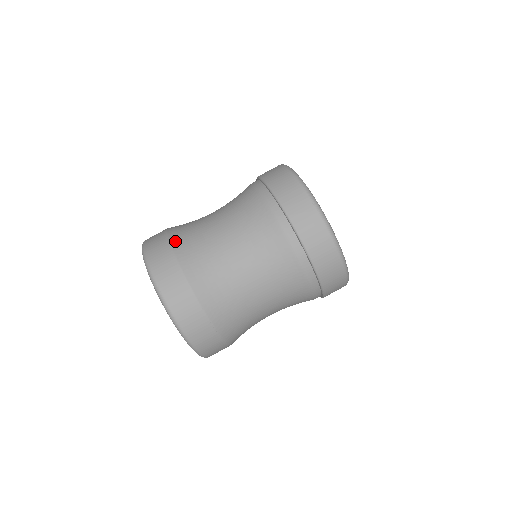
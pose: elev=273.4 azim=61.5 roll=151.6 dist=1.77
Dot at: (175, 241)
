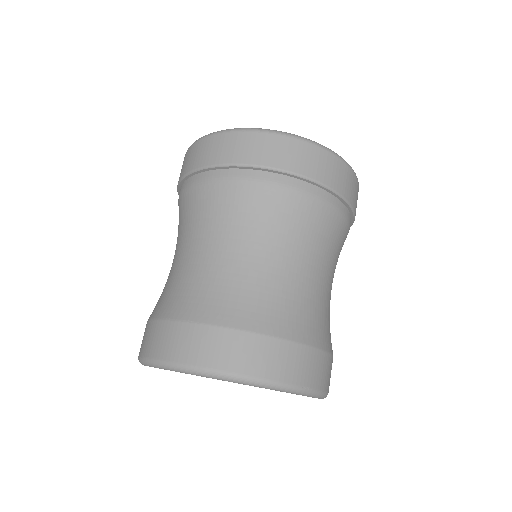
Dot at: (260, 326)
